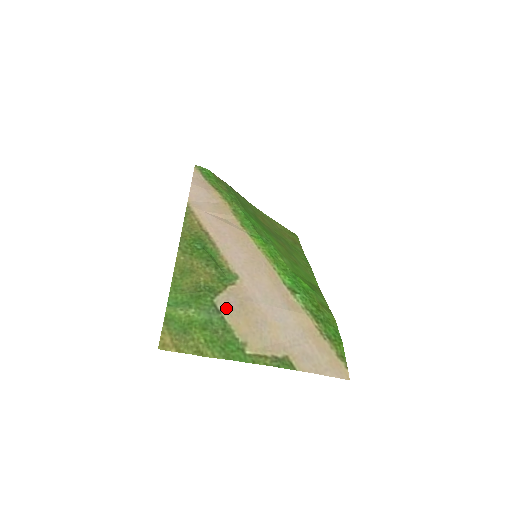
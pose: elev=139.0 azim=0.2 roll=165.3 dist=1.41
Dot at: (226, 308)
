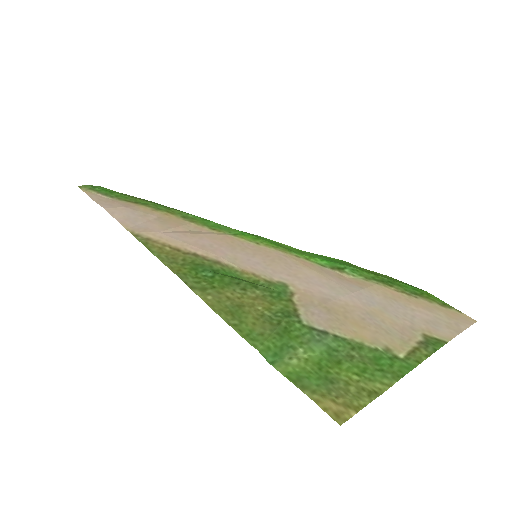
Dot at: (324, 324)
